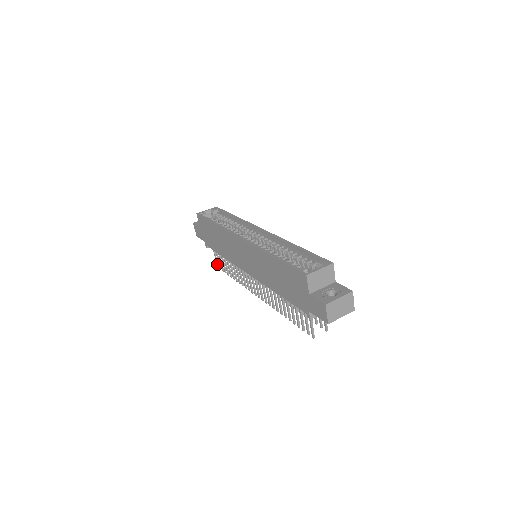
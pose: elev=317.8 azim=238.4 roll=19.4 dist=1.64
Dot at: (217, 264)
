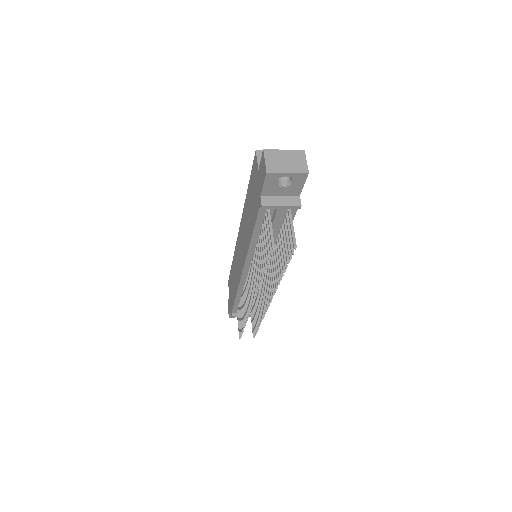
Dot at: (239, 334)
